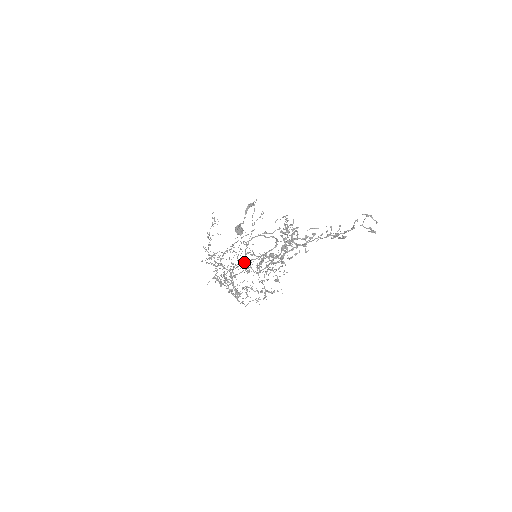
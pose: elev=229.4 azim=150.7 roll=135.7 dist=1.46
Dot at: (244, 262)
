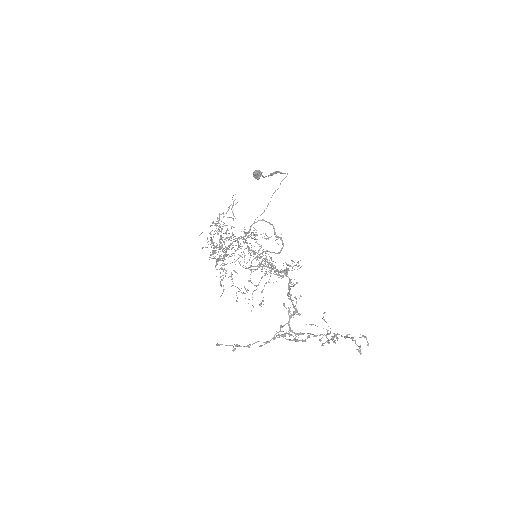
Dot at: occluded
